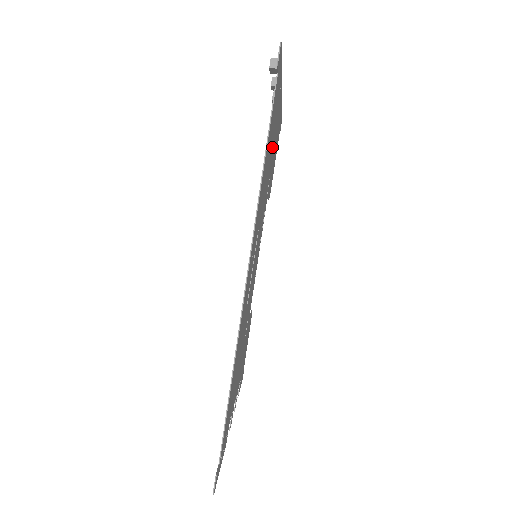
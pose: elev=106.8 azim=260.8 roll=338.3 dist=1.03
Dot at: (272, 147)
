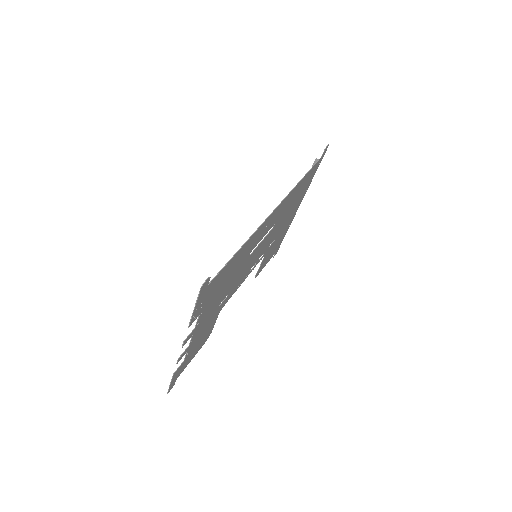
Dot at: (290, 213)
